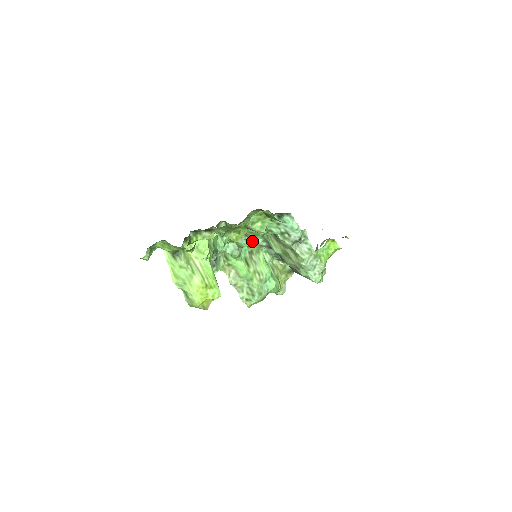
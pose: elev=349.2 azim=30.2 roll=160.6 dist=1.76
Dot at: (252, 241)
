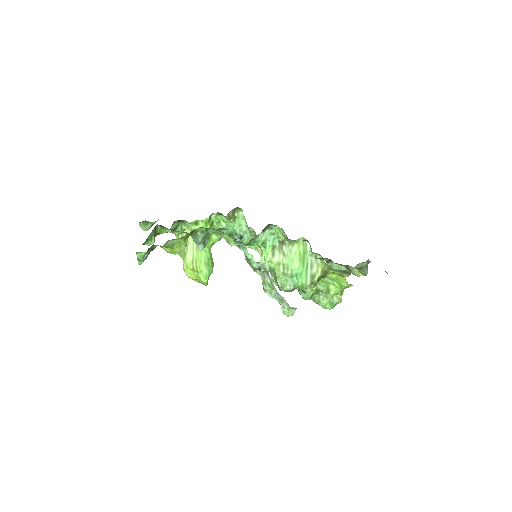
Dot at: (244, 243)
